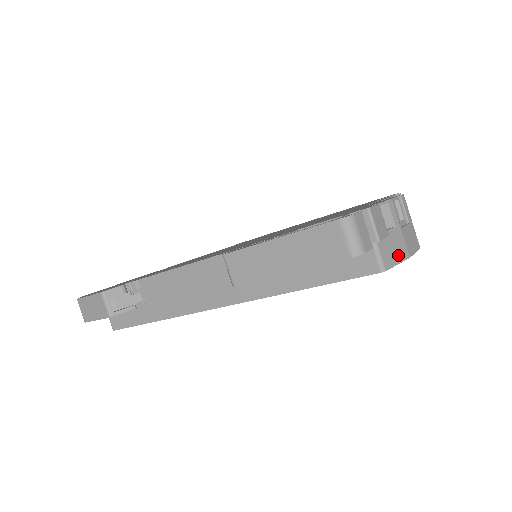
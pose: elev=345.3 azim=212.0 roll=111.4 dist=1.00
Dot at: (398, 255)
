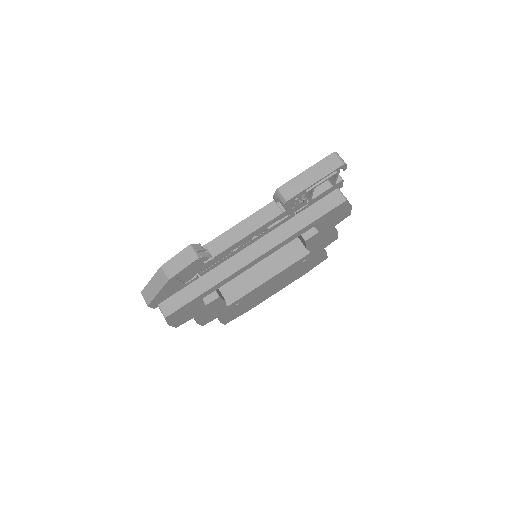
Dot at: occluded
